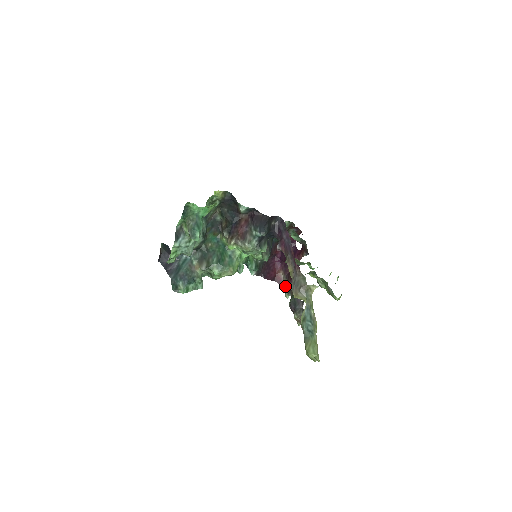
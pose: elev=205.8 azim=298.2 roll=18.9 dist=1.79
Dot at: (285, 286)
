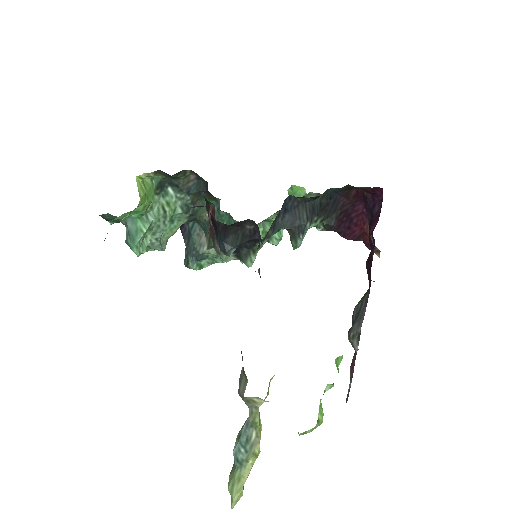
Dot at: (379, 254)
